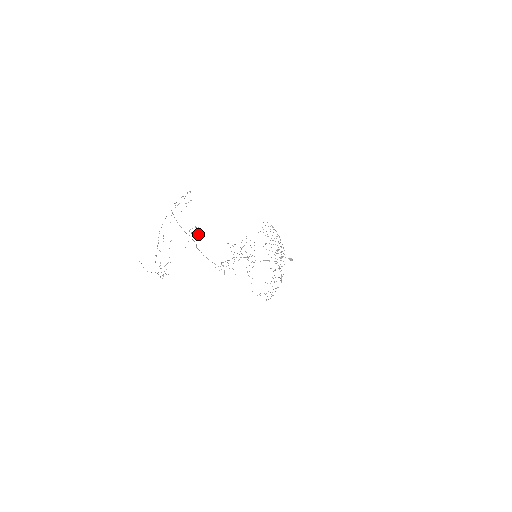
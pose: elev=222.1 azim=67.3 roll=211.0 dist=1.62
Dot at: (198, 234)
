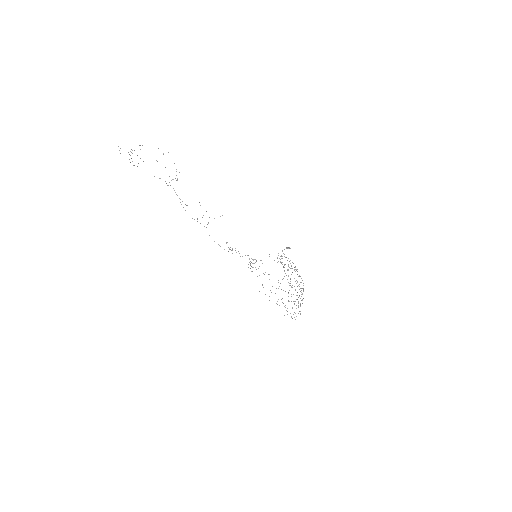
Dot at: (187, 205)
